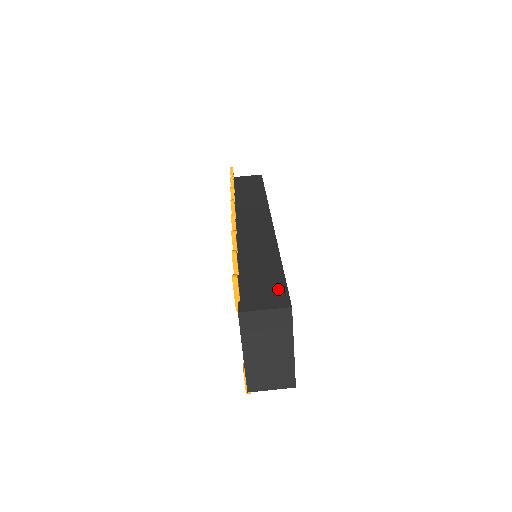
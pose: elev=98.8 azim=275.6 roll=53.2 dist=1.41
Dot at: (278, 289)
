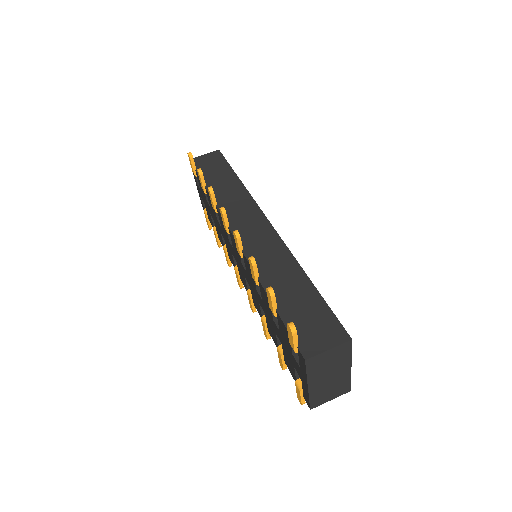
Dot at: (327, 319)
